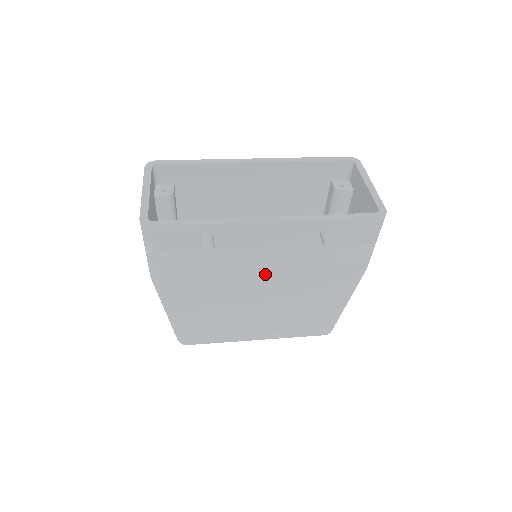
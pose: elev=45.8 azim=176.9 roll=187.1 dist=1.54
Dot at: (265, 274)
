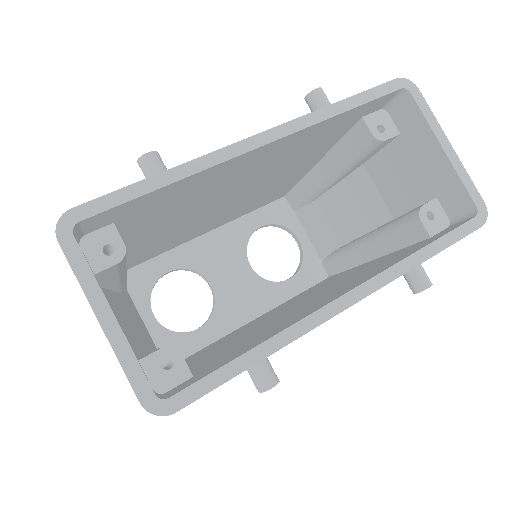
Dot at: occluded
